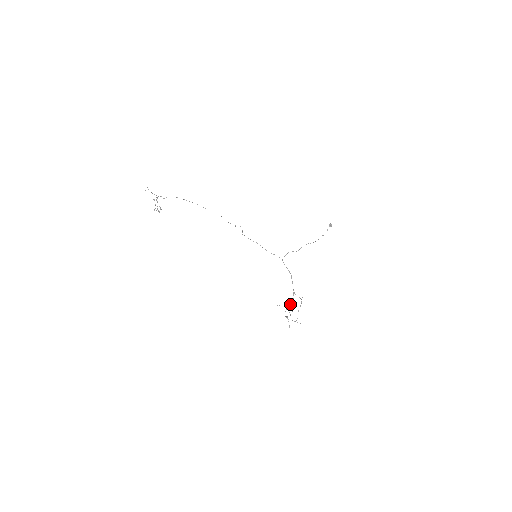
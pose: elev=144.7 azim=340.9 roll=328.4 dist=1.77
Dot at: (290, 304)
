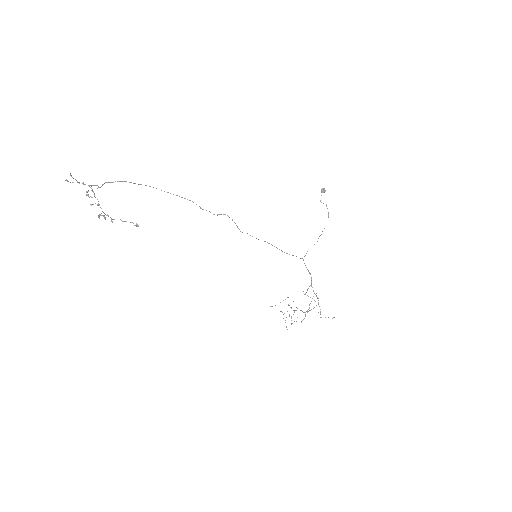
Dot at: (307, 311)
